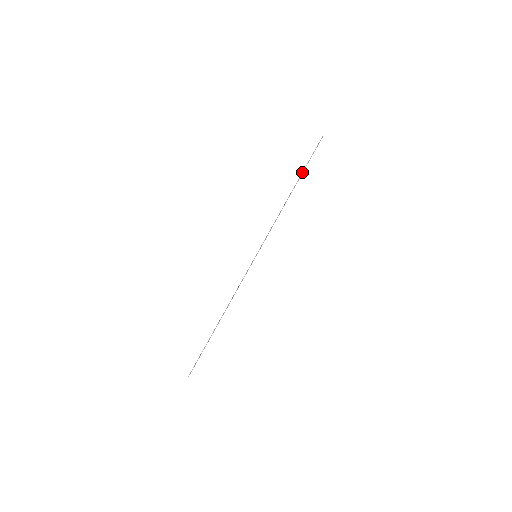
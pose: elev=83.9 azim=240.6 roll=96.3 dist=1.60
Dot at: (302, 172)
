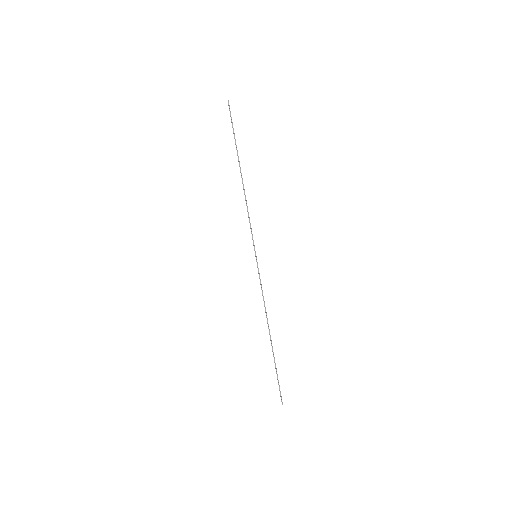
Dot at: (236, 149)
